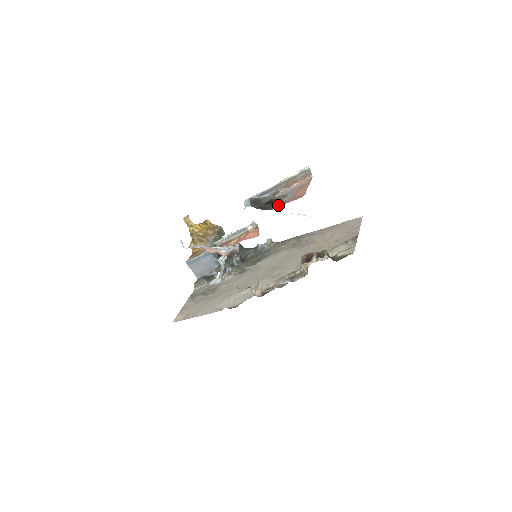
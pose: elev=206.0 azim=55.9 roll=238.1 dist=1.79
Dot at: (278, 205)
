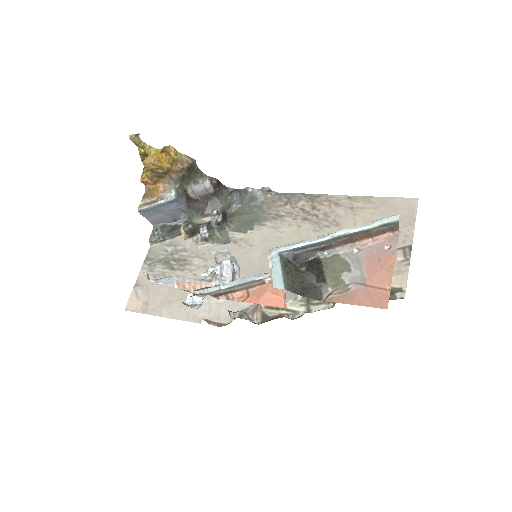
Dot at: (334, 292)
